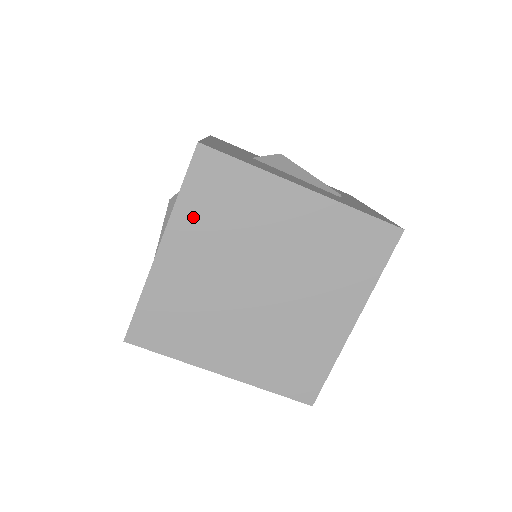
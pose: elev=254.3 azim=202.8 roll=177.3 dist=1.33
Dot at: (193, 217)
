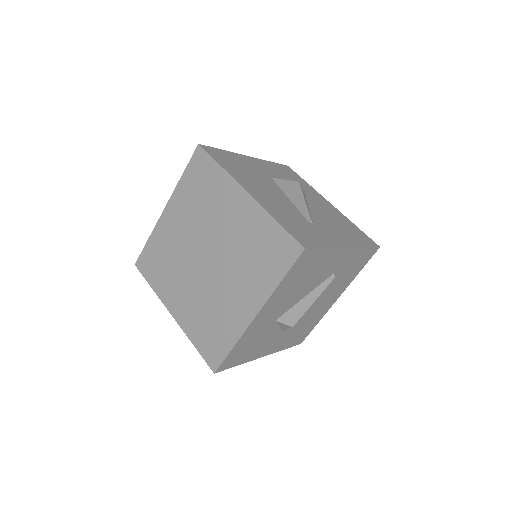
Dot at: (185, 194)
